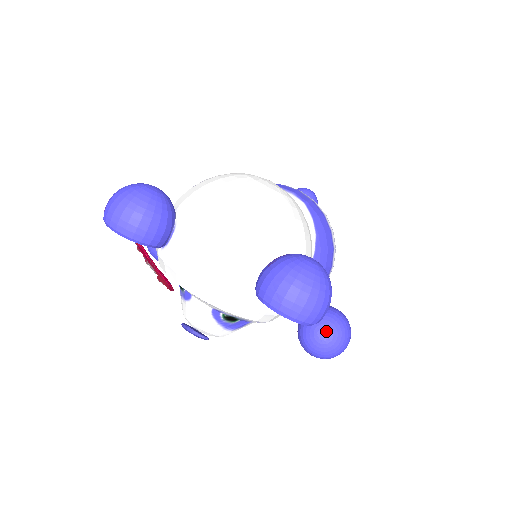
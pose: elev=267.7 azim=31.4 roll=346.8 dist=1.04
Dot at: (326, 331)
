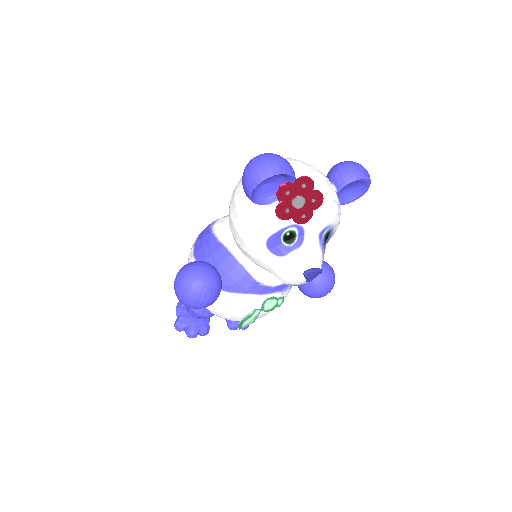
Dot at: (325, 263)
